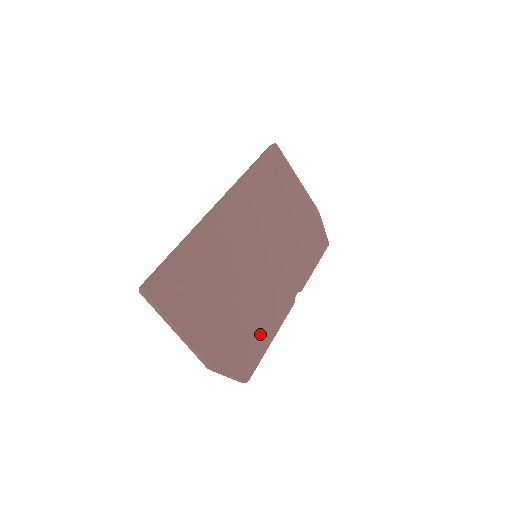
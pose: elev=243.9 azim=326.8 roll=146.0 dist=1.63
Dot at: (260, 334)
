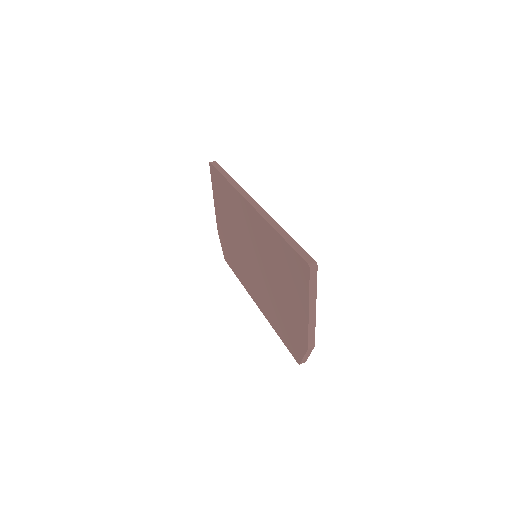
Dot at: occluded
